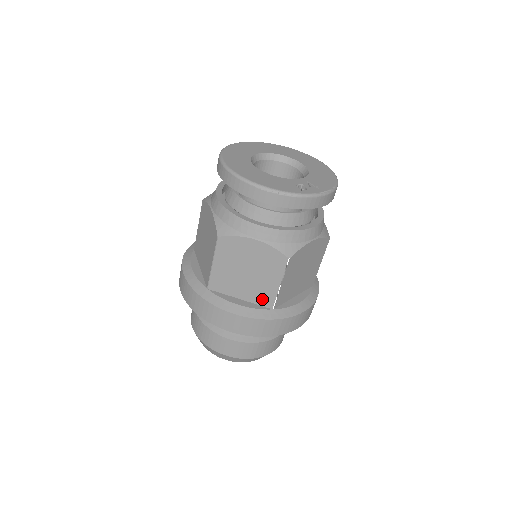
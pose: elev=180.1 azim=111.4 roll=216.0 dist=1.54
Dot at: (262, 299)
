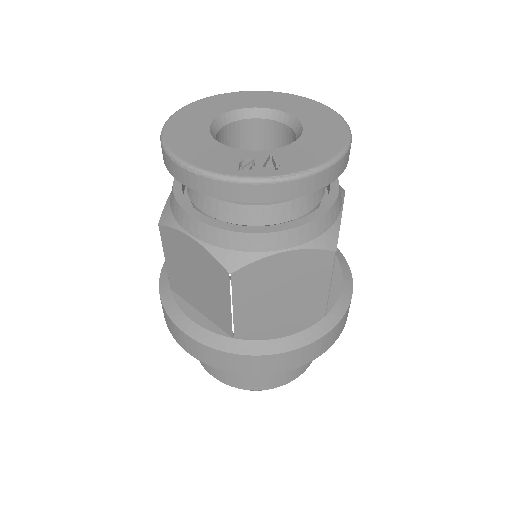
Dot at: (219, 320)
